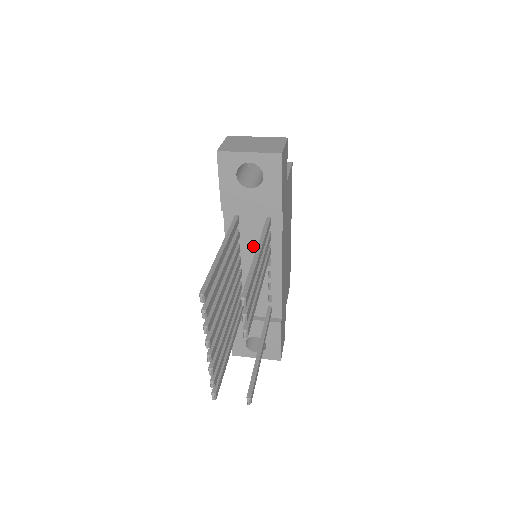
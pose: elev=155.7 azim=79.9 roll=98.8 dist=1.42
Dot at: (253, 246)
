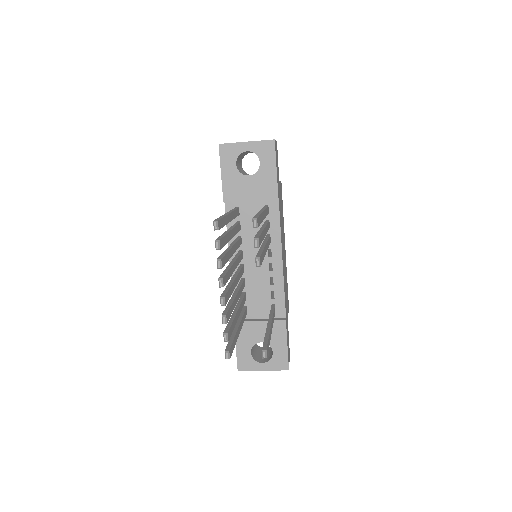
Dot at: occluded
